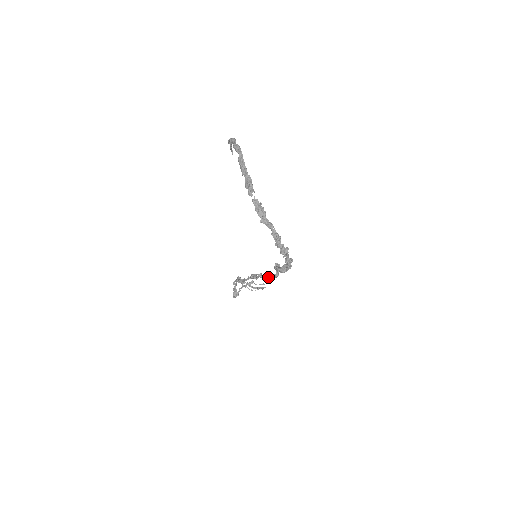
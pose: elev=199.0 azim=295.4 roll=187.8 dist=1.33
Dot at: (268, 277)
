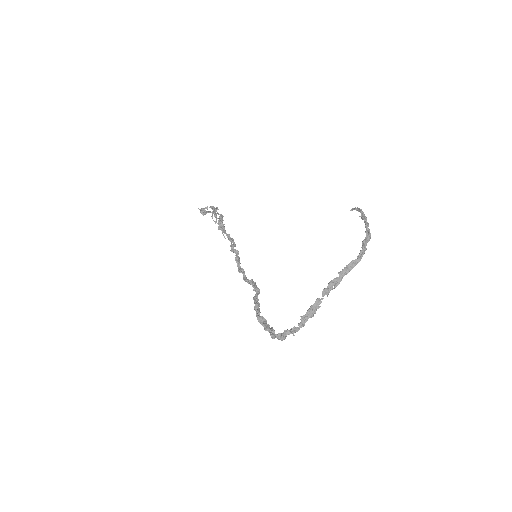
Dot at: (239, 265)
